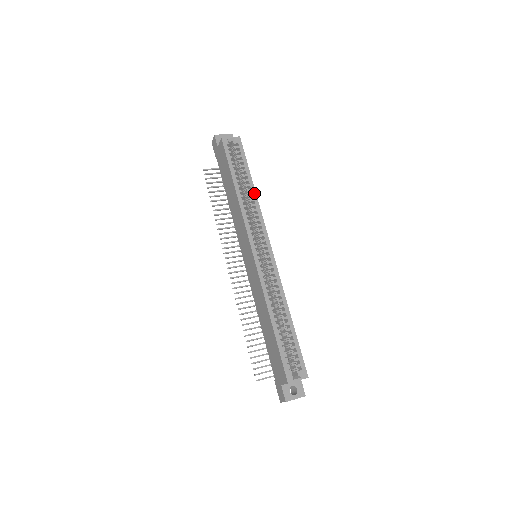
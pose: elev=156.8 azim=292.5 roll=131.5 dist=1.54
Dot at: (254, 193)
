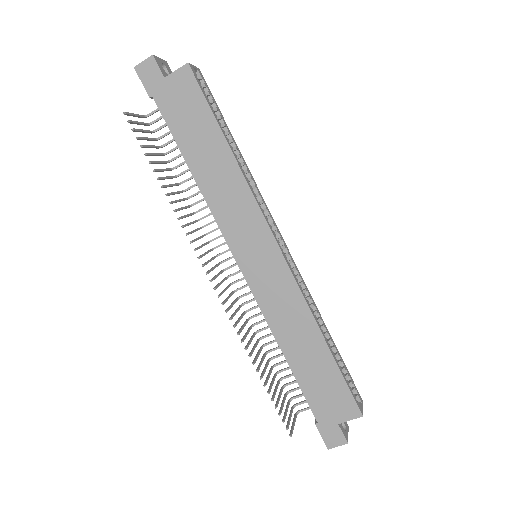
Dot at: (244, 161)
